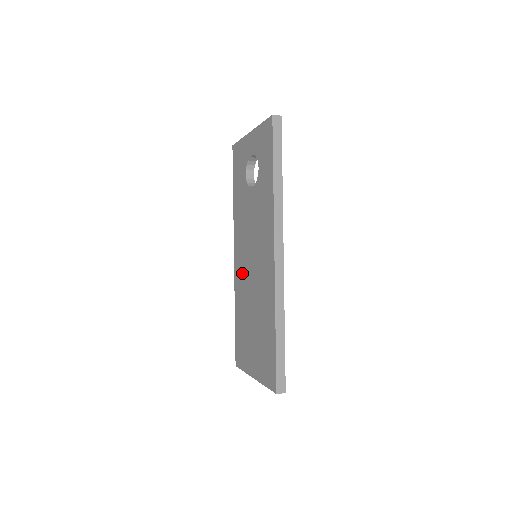
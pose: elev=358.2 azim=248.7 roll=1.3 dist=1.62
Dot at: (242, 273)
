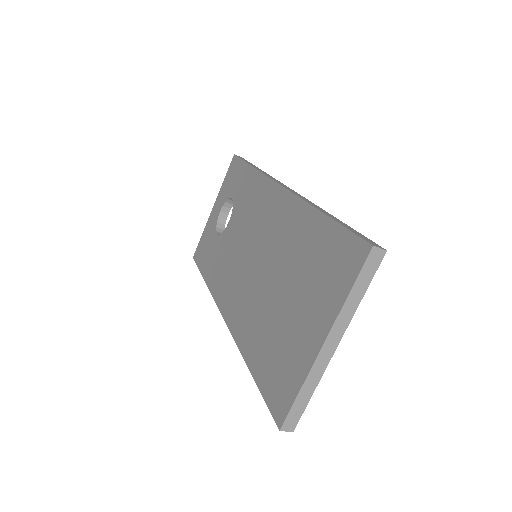
Dot at: (242, 298)
